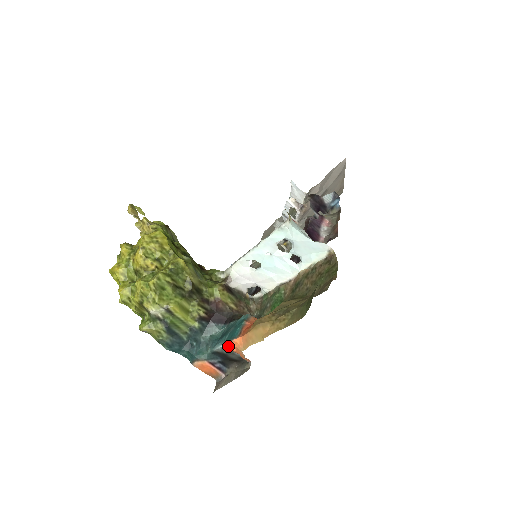
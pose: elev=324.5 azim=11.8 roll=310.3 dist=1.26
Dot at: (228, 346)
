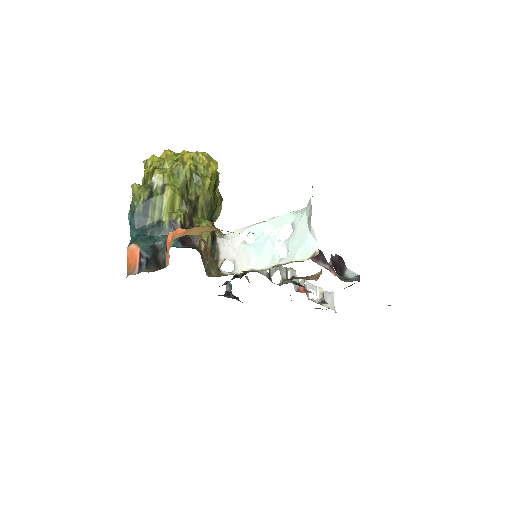
Dot at: (169, 234)
